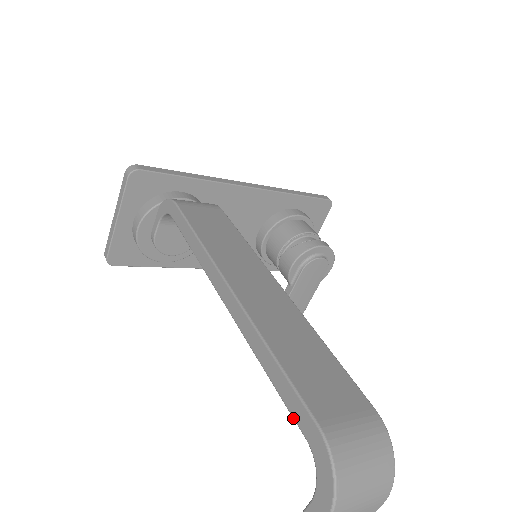
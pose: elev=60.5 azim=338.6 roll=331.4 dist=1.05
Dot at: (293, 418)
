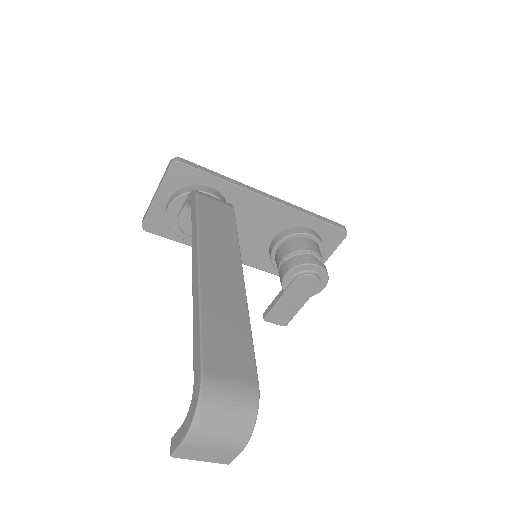
Dot at: (193, 365)
